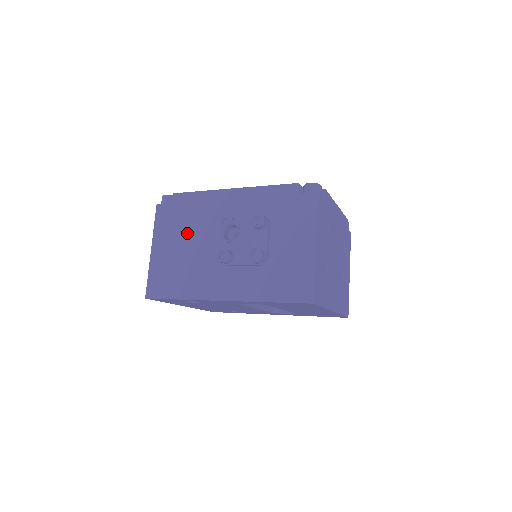
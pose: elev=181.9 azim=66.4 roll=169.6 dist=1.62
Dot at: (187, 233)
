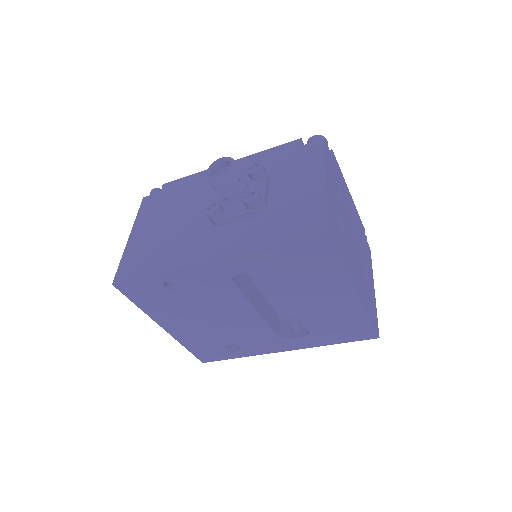
Dot at: (173, 211)
